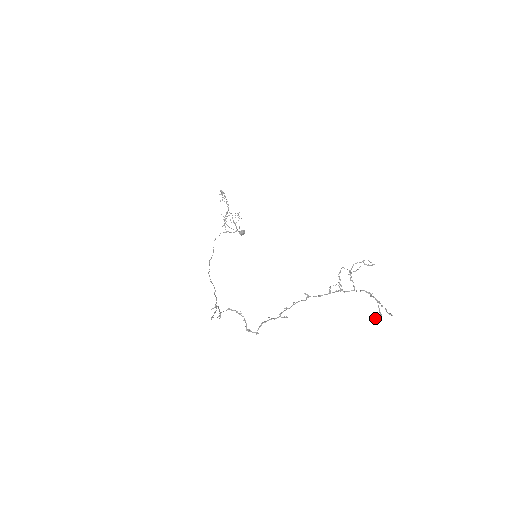
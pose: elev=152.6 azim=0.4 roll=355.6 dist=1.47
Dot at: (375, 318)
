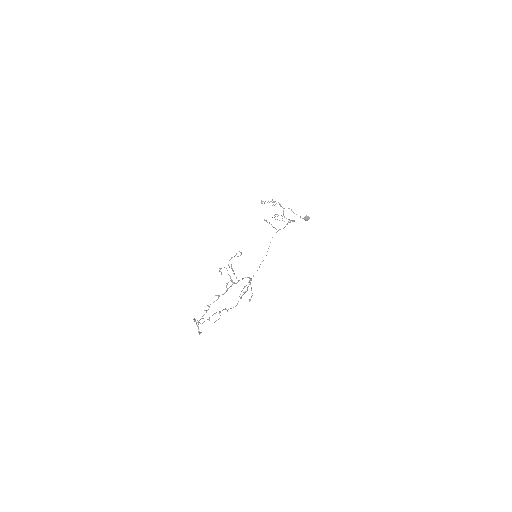
Dot at: (249, 300)
